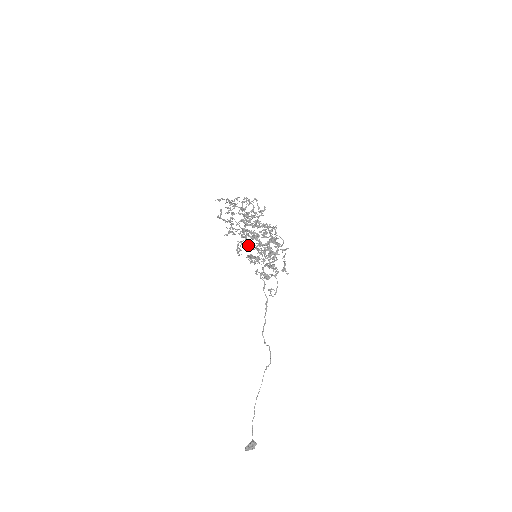
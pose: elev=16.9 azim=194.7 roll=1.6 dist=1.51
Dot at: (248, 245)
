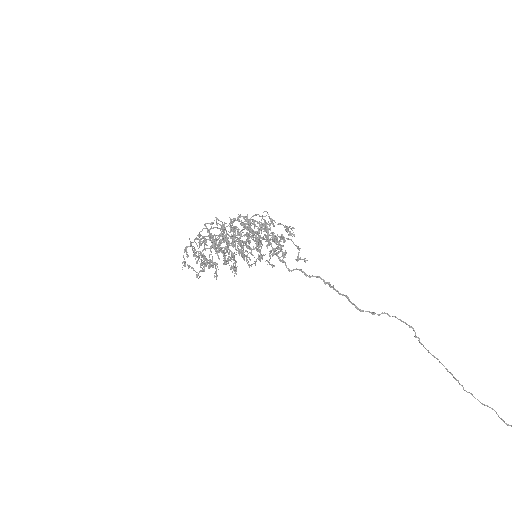
Dot at: occluded
